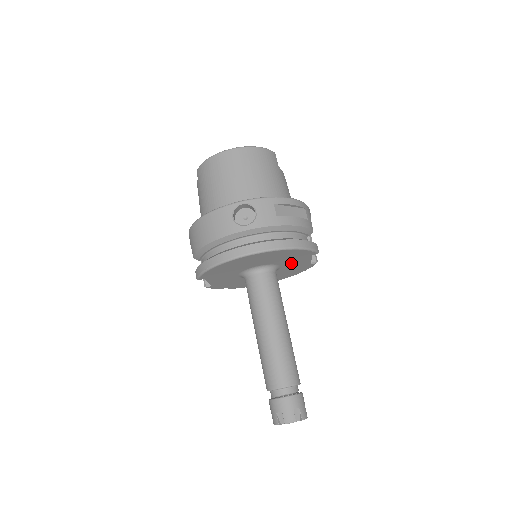
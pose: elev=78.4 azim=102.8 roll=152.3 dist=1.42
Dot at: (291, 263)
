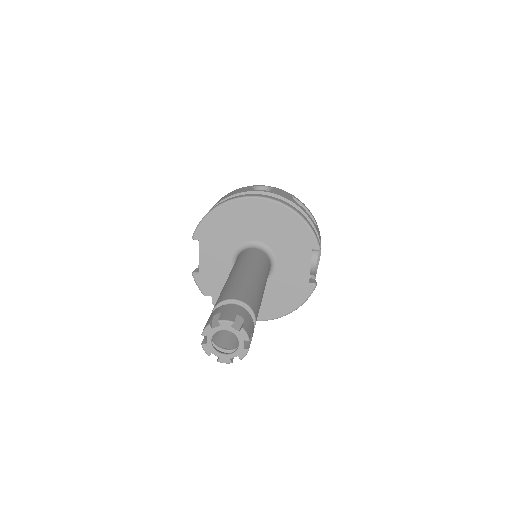
Dot at: (289, 262)
